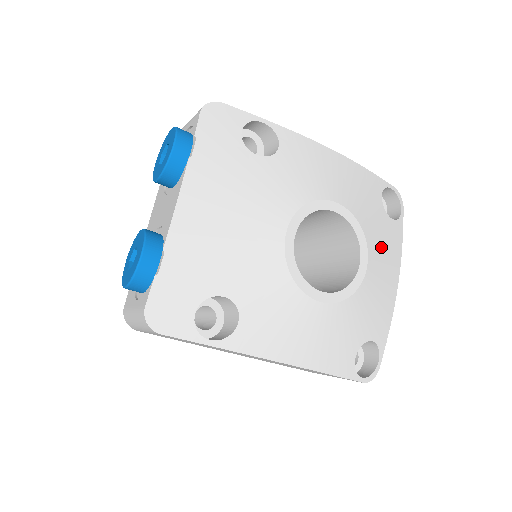
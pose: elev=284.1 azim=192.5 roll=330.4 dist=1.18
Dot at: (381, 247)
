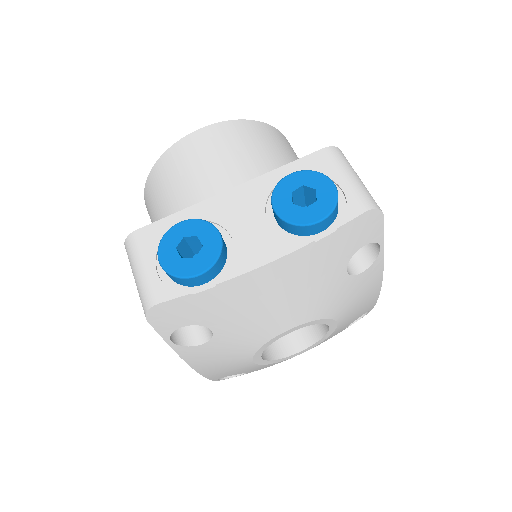
Dot at: occluded
